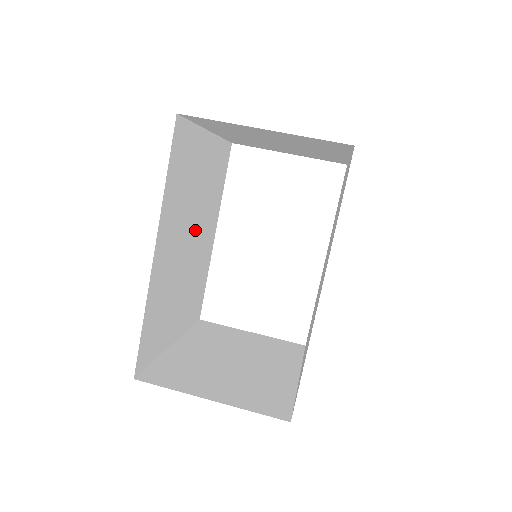
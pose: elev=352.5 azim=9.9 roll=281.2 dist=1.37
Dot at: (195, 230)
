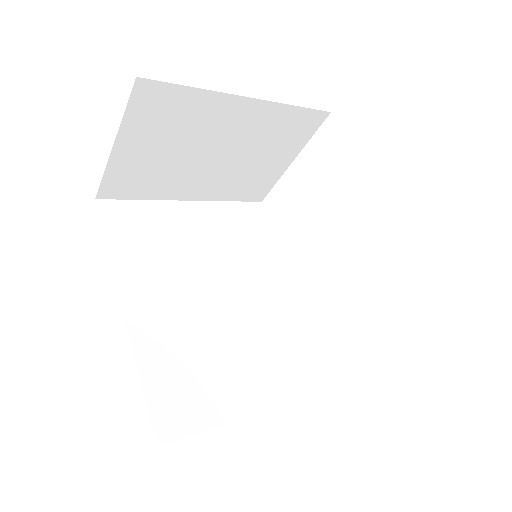
Dot at: (226, 284)
